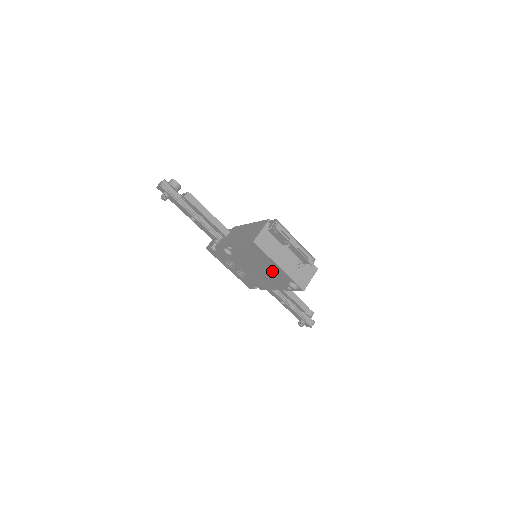
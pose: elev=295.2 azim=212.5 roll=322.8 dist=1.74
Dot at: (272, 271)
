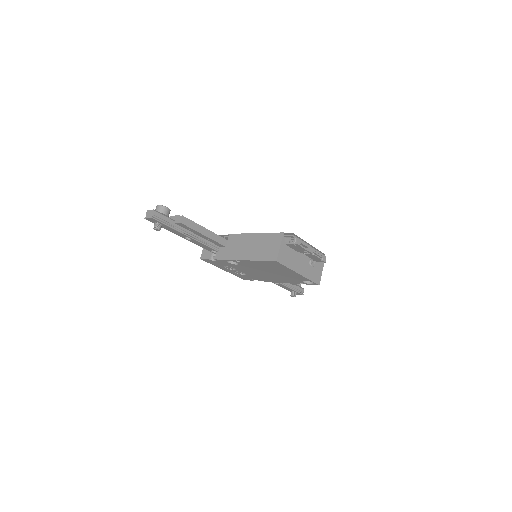
Dot at: (286, 275)
